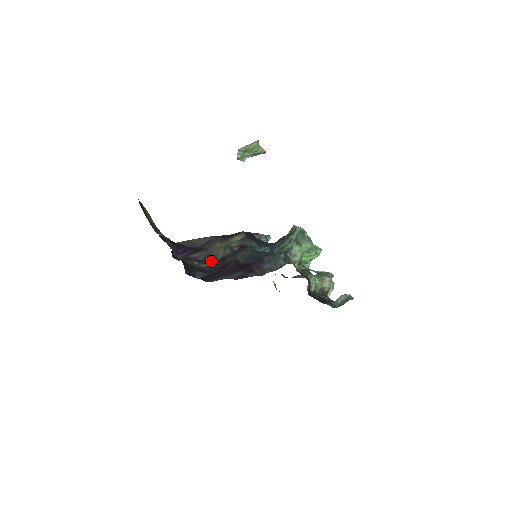
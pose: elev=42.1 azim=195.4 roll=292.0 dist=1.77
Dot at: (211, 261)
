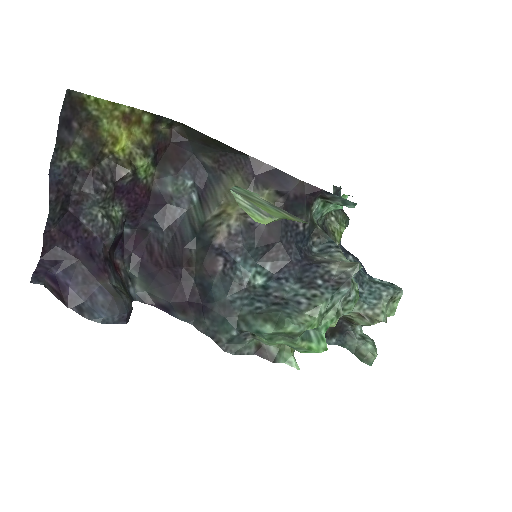
Dot at: (202, 204)
